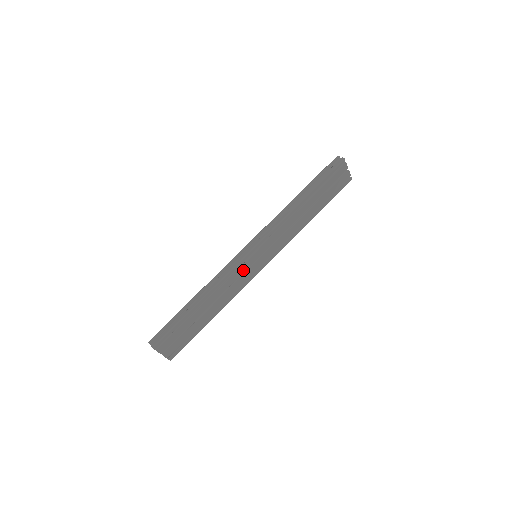
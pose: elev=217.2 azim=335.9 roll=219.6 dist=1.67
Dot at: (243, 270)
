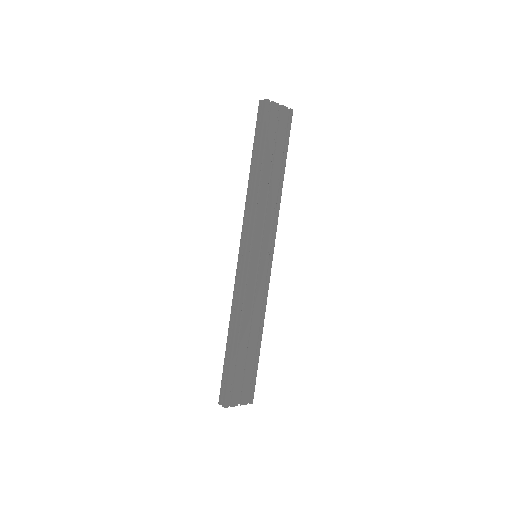
Dot at: (253, 279)
